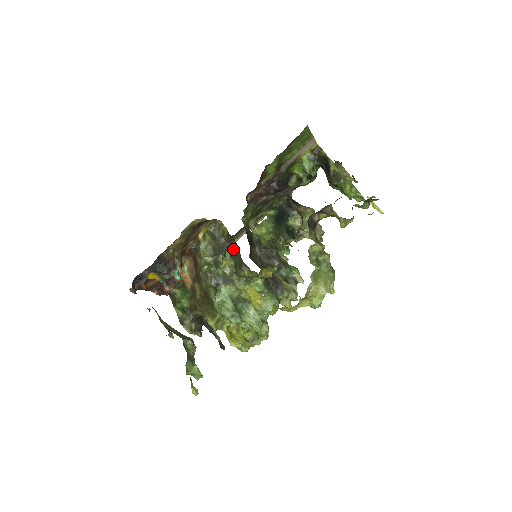
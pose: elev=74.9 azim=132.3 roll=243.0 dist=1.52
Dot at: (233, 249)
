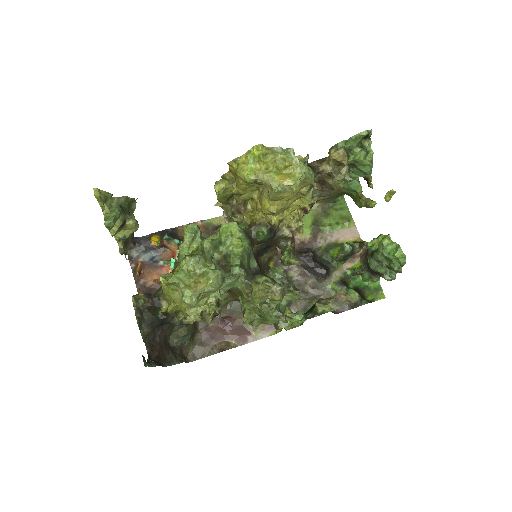
Dot at: occluded
